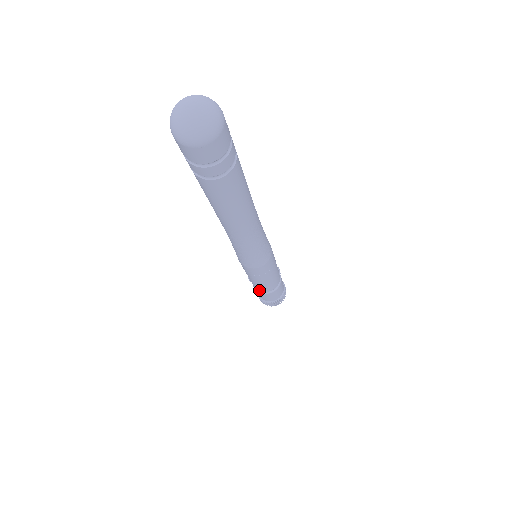
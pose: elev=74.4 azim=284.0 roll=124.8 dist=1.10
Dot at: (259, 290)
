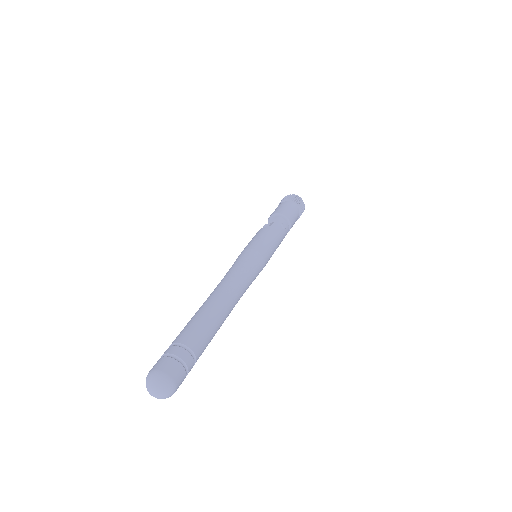
Dot at: occluded
